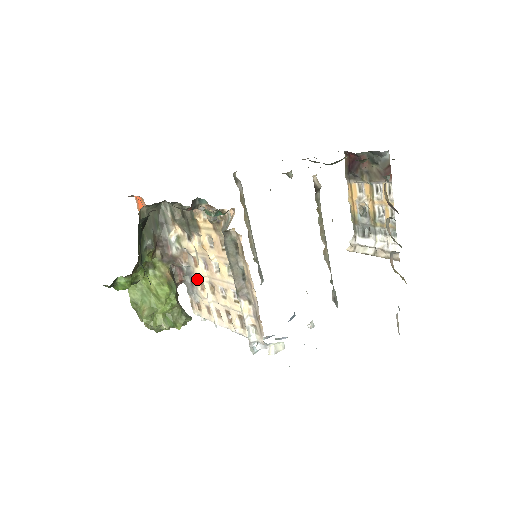
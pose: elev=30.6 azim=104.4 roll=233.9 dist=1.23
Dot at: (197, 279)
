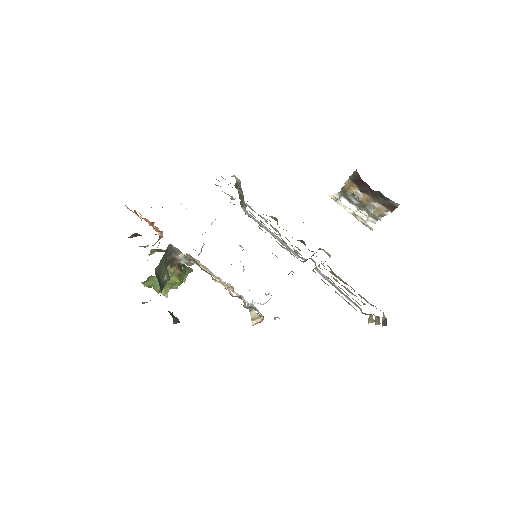
Dot at: (201, 264)
